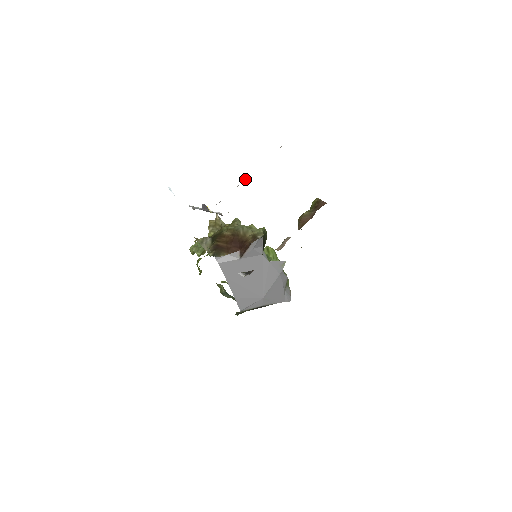
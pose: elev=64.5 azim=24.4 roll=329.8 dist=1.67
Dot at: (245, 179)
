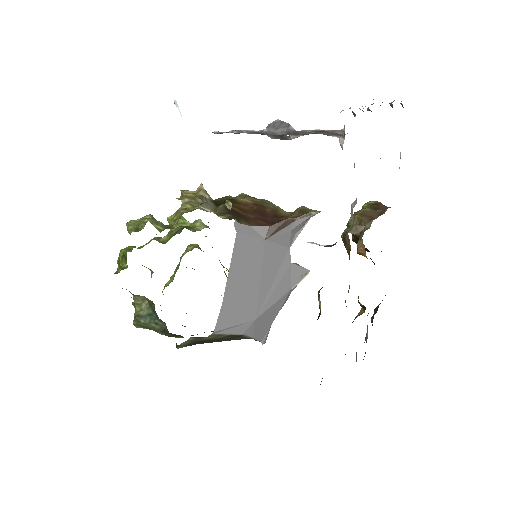
Dot at: occluded
